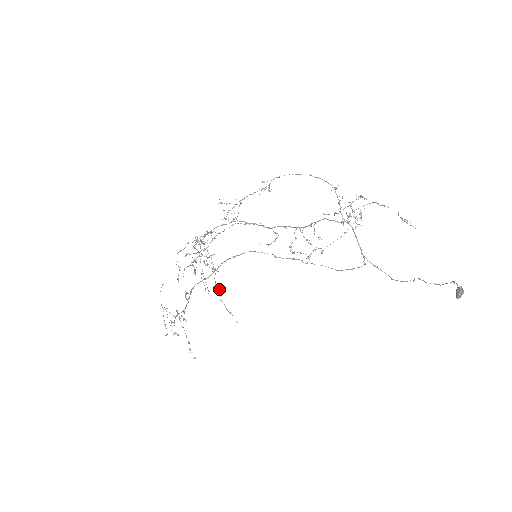
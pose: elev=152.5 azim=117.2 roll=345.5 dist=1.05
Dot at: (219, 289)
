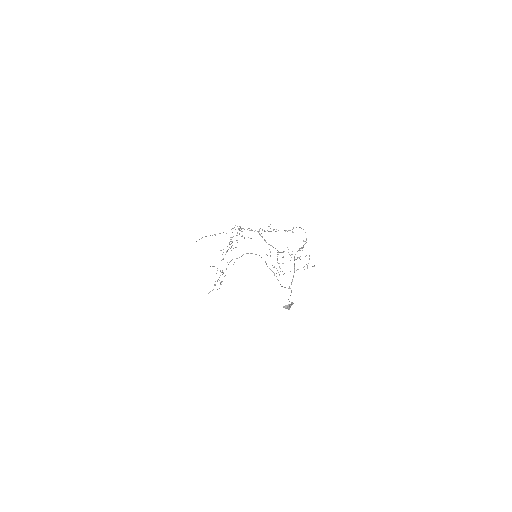
Dot at: occluded
